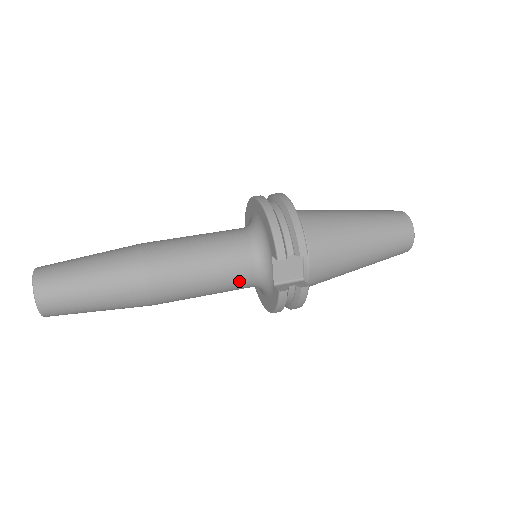
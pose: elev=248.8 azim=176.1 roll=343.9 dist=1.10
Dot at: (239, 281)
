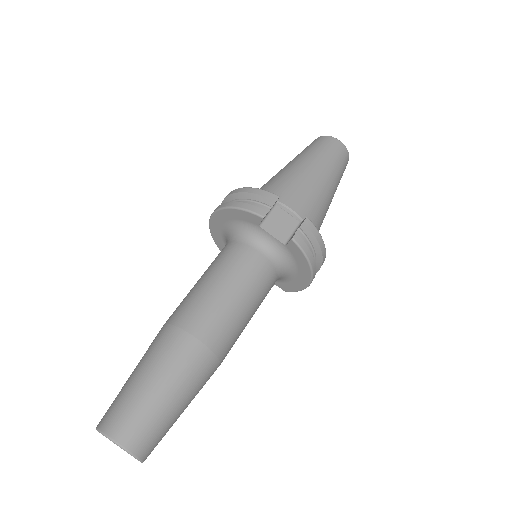
Dot at: (260, 273)
